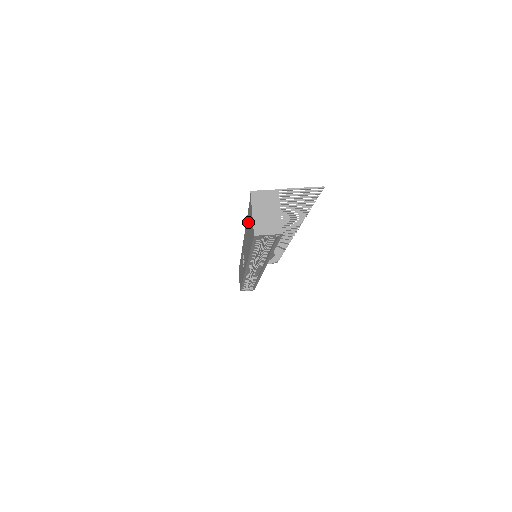
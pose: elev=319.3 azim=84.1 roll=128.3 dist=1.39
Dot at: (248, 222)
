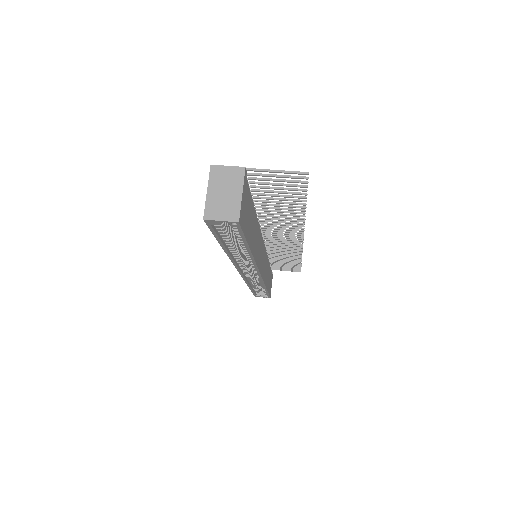
Dot at: occluded
